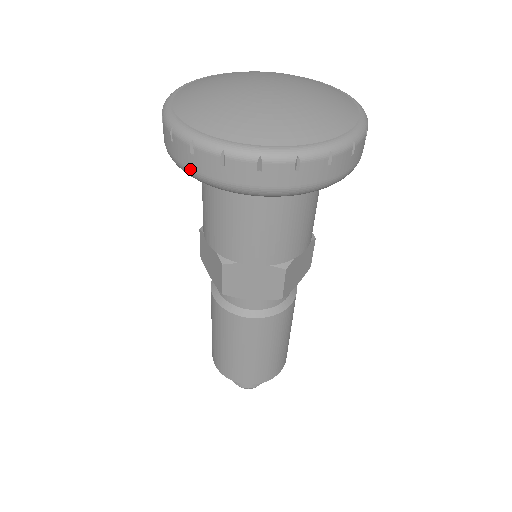
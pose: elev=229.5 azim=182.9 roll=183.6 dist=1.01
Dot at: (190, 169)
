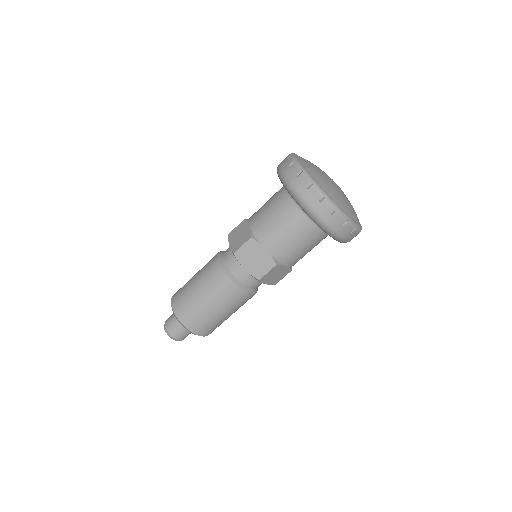
Dot at: (290, 181)
